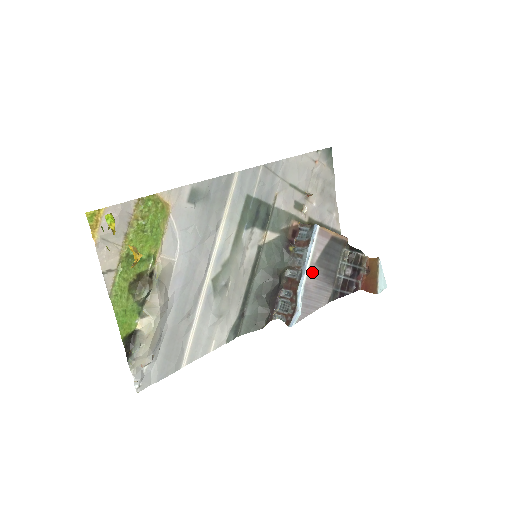
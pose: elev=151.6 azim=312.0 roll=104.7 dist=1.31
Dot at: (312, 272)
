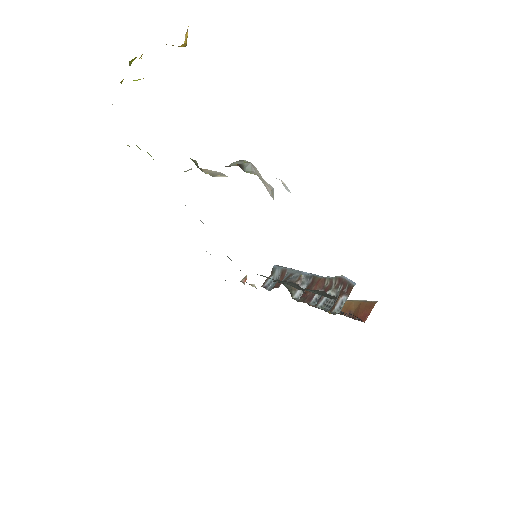
Dot at: occluded
